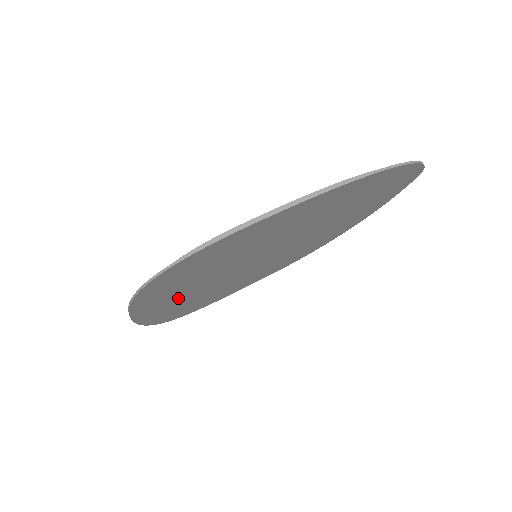
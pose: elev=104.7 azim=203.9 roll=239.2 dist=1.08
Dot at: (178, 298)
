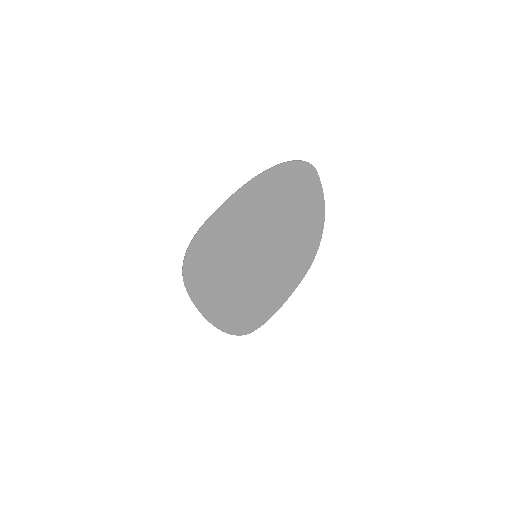
Dot at: (224, 297)
